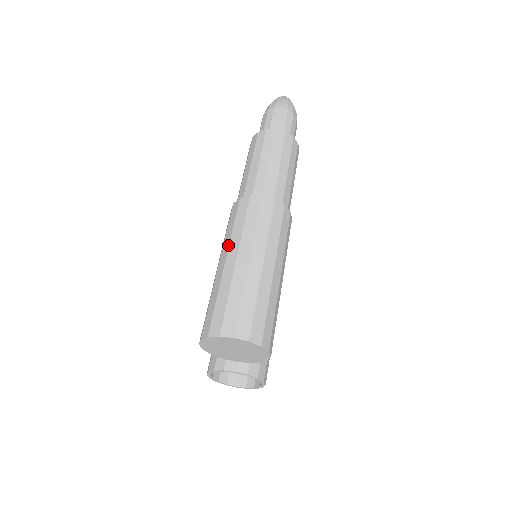
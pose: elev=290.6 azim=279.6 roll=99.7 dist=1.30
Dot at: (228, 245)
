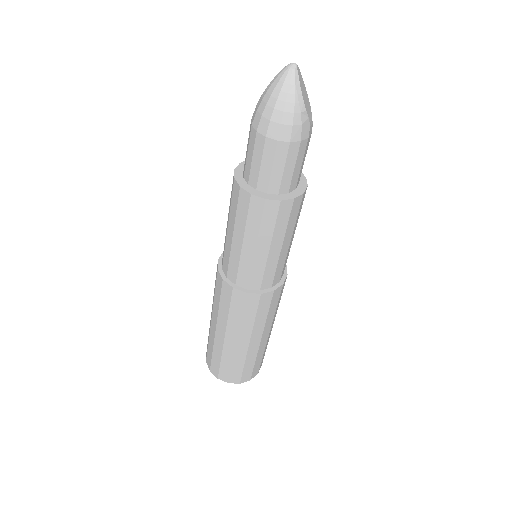
Dot at: (216, 318)
